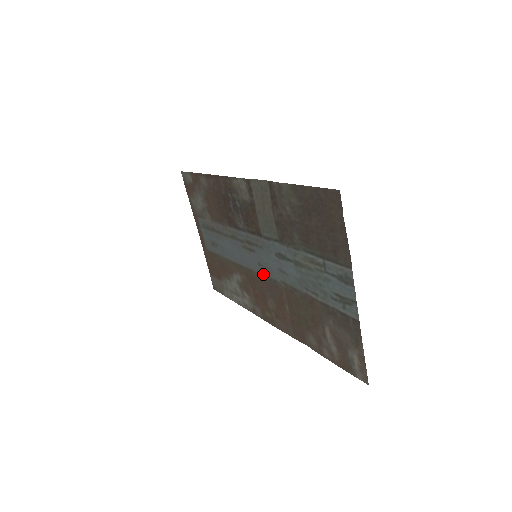
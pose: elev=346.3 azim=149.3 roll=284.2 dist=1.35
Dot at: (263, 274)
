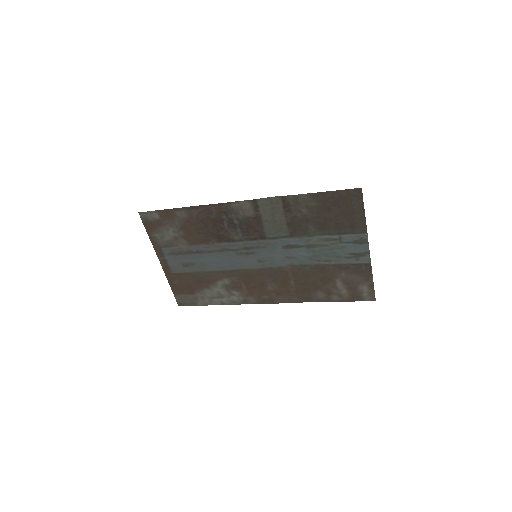
Dot at: (264, 267)
